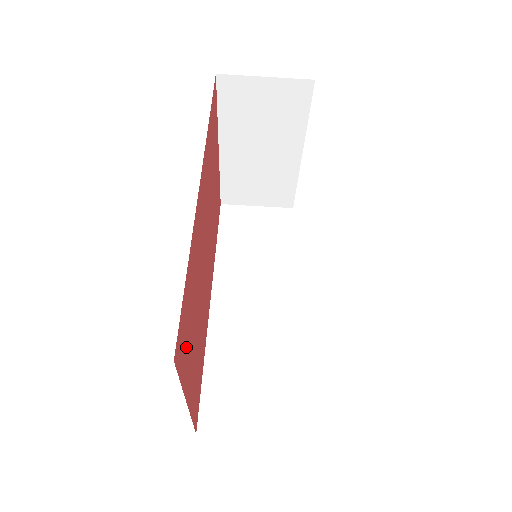
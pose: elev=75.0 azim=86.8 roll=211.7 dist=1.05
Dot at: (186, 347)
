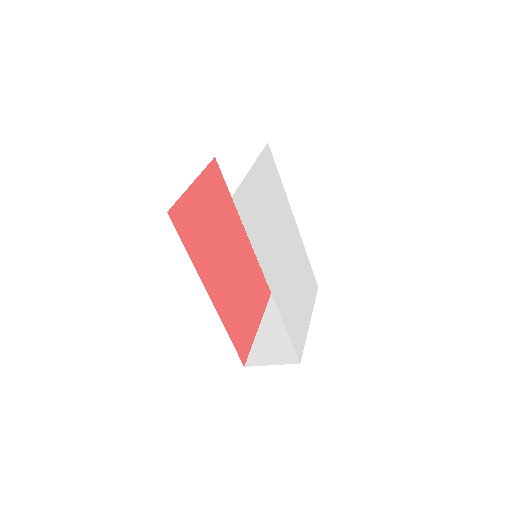
Dot at: (246, 334)
